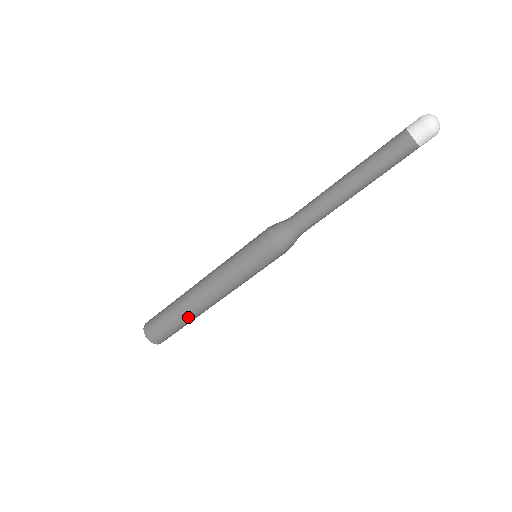
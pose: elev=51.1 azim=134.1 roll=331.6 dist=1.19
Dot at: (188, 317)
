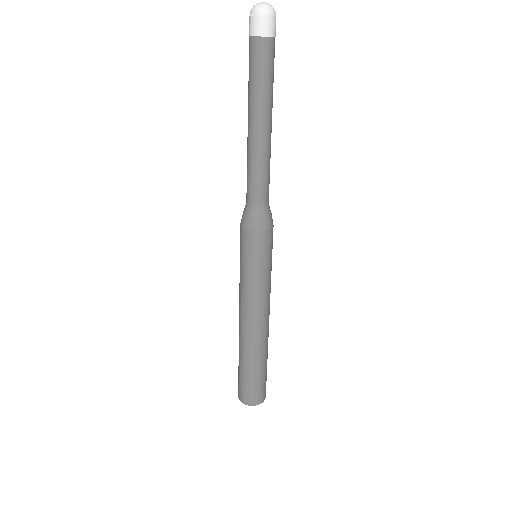
Dot at: (246, 356)
